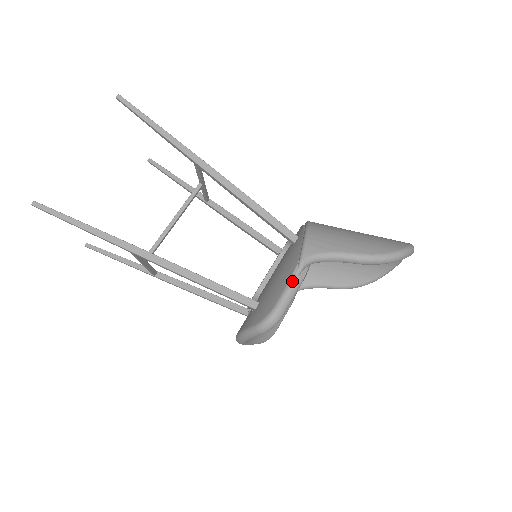
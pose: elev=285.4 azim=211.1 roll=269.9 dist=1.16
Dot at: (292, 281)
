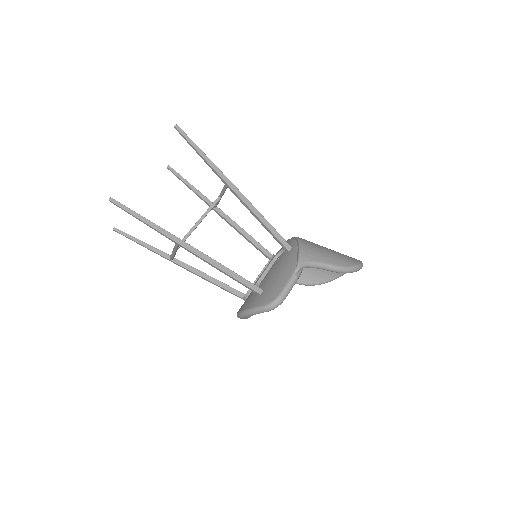
Dot at: (292, 278)
